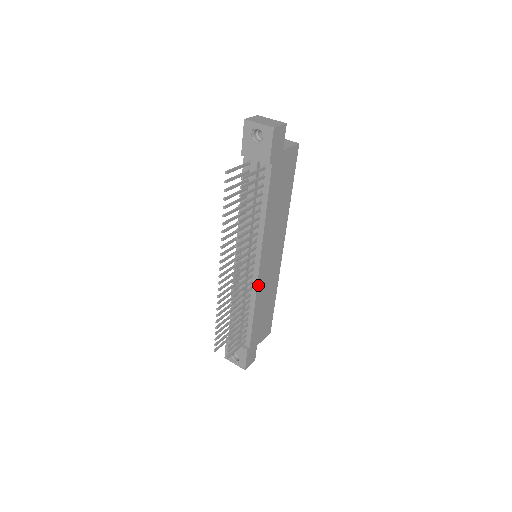
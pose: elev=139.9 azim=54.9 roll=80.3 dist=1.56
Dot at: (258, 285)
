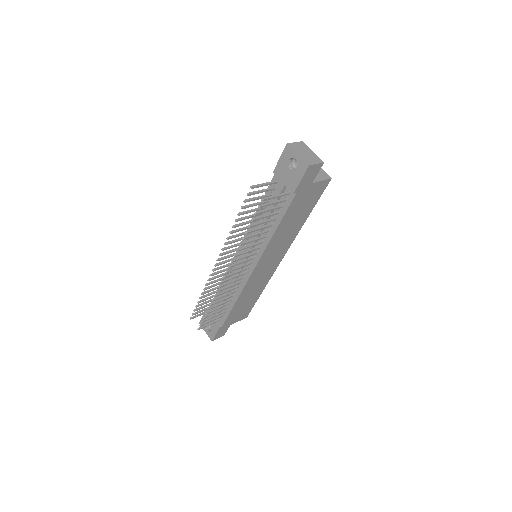
Dot at: (248, 282)
